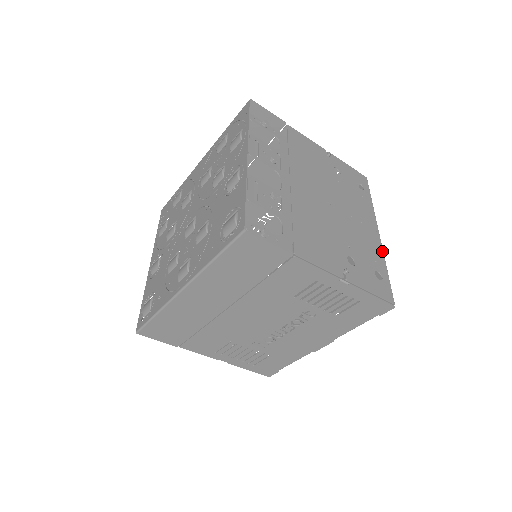
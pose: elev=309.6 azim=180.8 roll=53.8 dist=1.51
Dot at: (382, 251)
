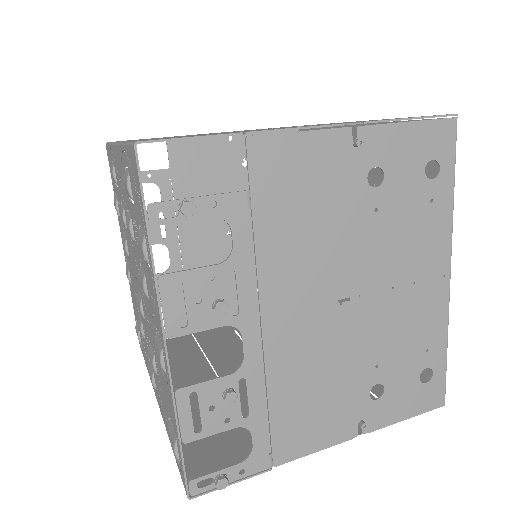
Dot at: (446, 315)
